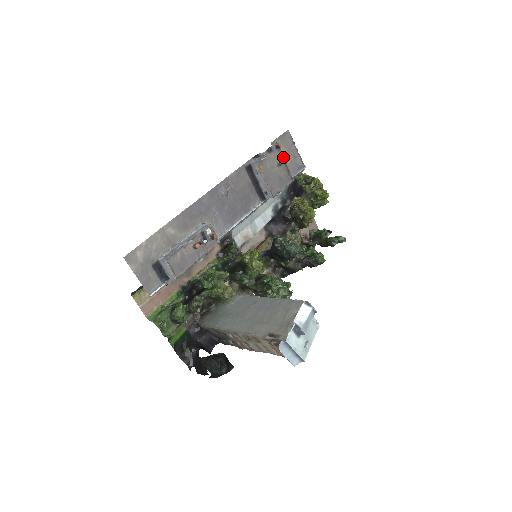
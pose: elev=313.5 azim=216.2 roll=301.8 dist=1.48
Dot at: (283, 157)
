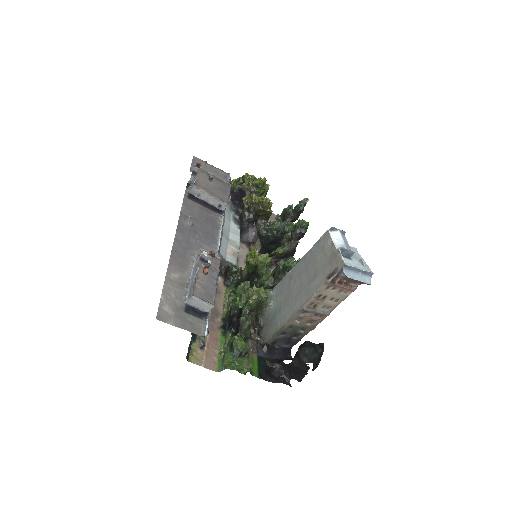
Dot at: (208, 173)
